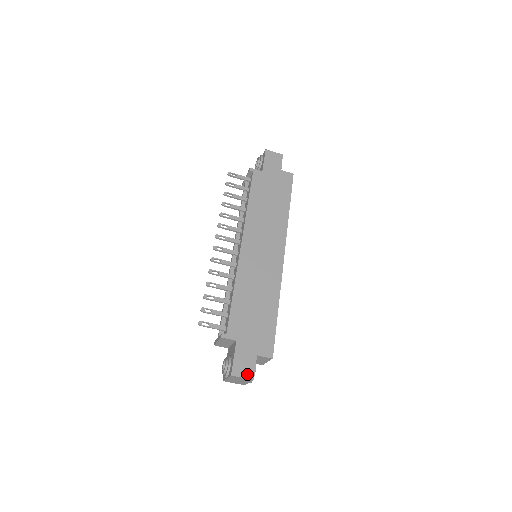
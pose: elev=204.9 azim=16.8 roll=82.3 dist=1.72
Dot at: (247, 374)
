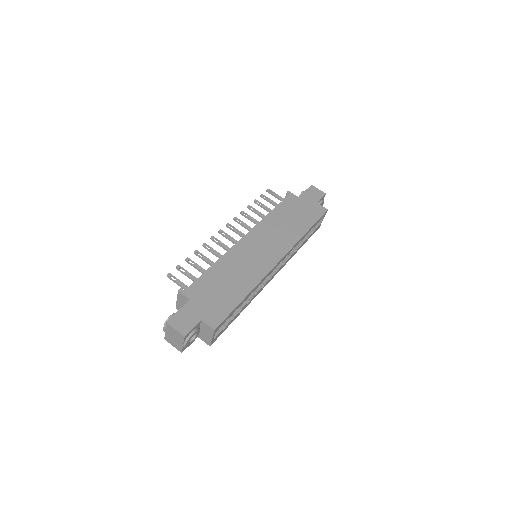
Dot at: (182, 329)
